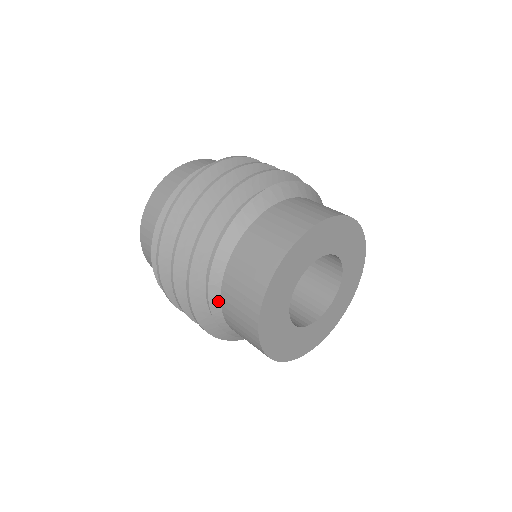
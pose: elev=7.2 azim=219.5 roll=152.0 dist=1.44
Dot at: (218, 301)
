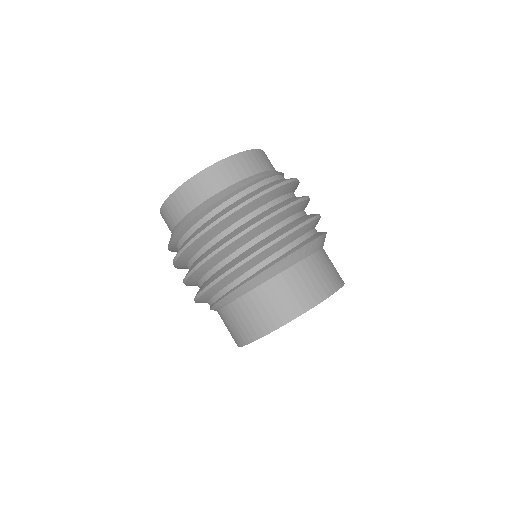
Dot at: (220, 307)
